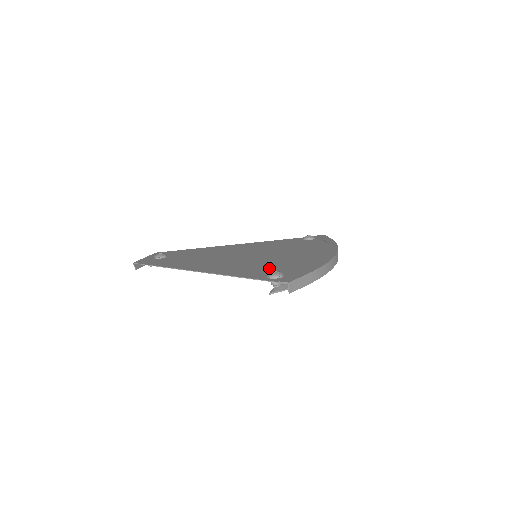
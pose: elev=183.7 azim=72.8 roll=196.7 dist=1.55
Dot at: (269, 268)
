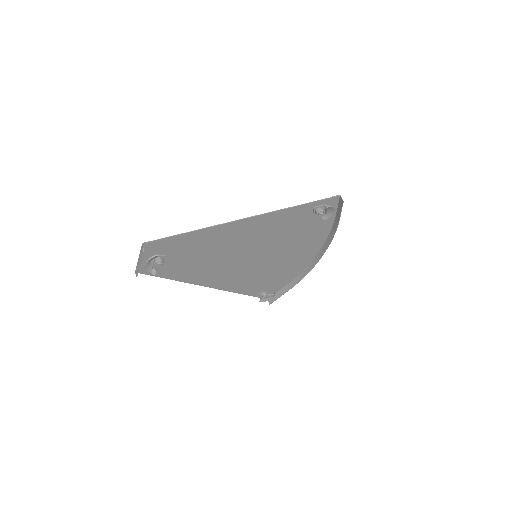
Dot at: (298, 224)
